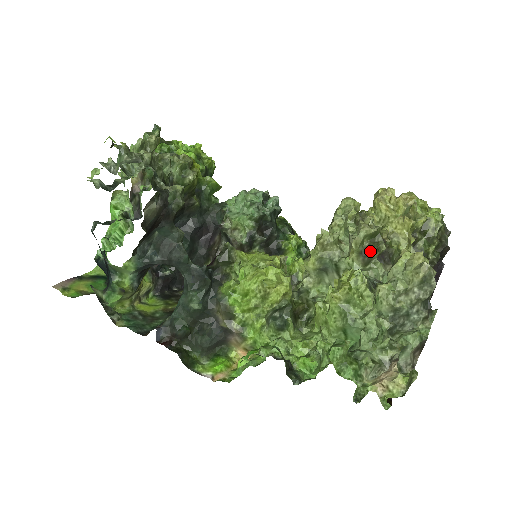
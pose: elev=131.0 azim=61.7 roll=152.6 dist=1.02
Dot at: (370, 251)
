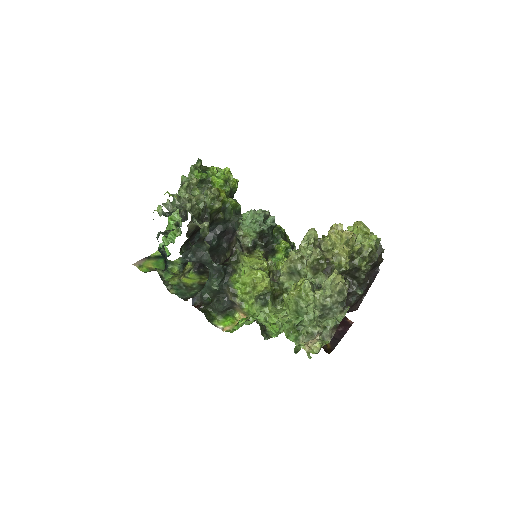
Dot at: (317, 267)
